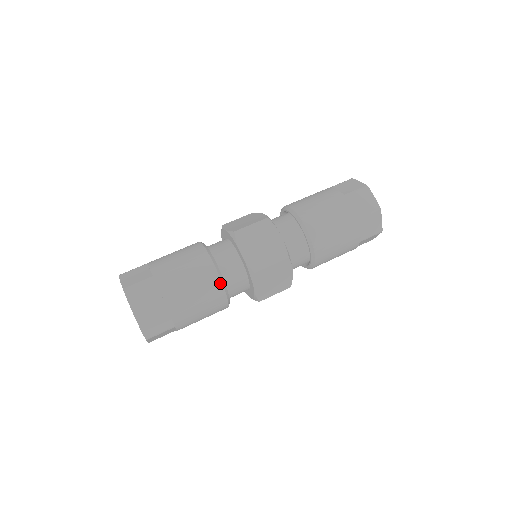
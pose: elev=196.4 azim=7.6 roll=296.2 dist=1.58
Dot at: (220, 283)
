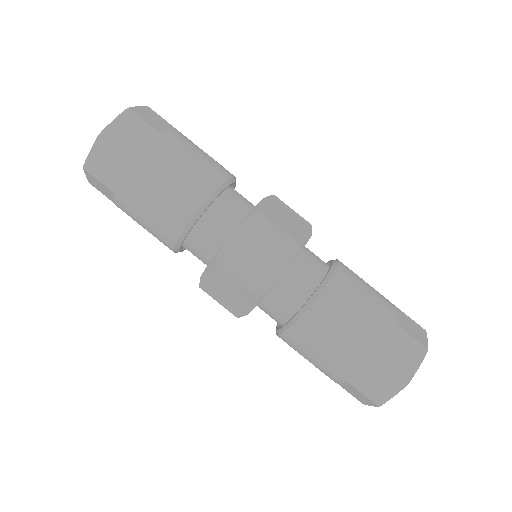
Dot at: (218, 185)
